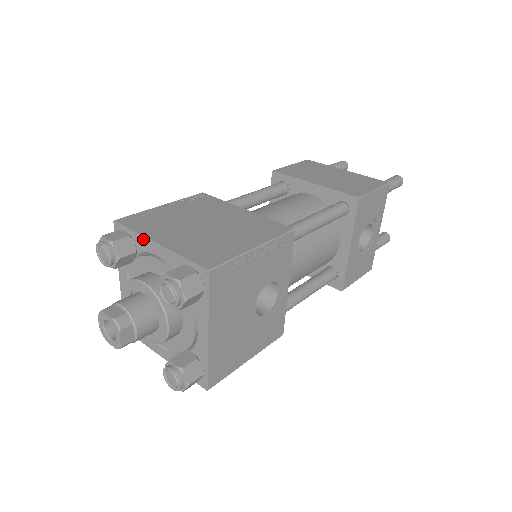
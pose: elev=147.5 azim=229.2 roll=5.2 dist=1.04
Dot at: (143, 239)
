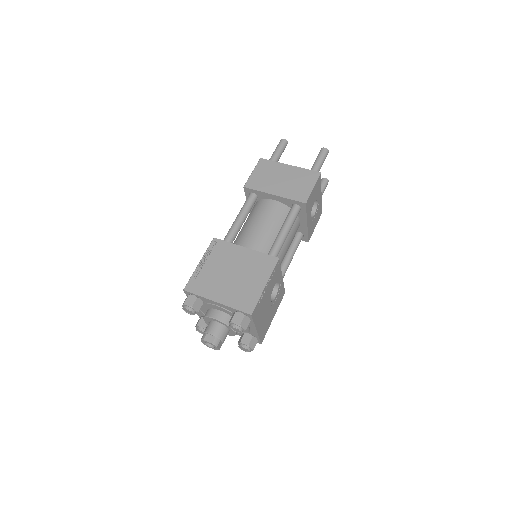
Dot at: (206, 299)
